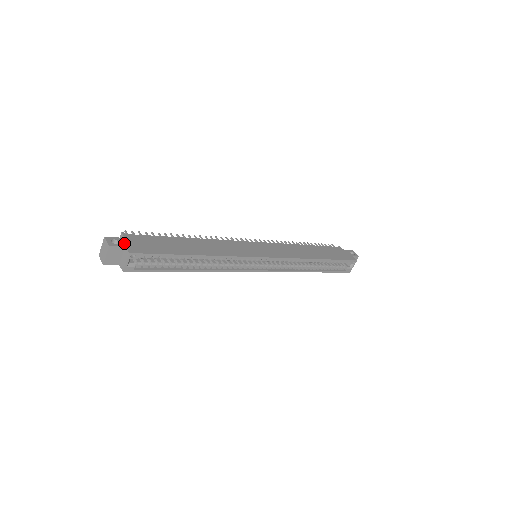
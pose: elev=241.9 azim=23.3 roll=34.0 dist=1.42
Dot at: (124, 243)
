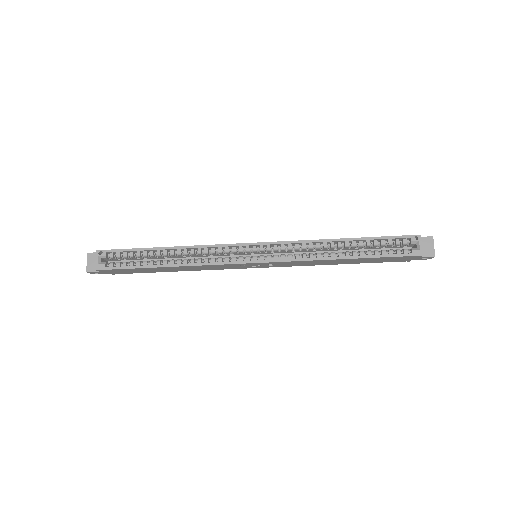
Dot at: occluded
